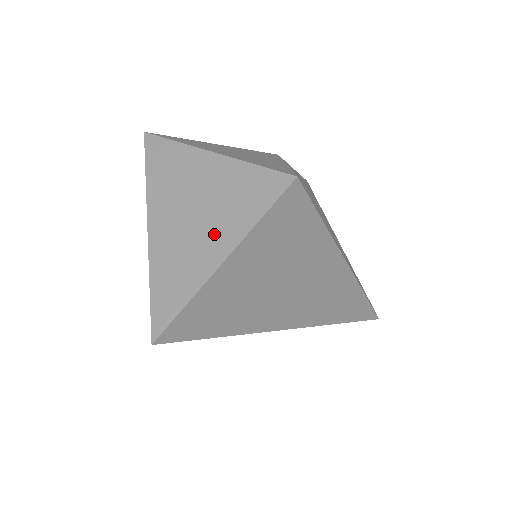
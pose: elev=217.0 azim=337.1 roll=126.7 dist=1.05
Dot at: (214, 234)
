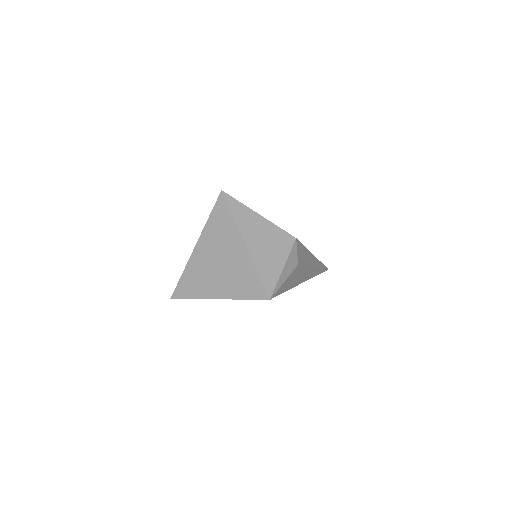
Dot at: (220, 285)
